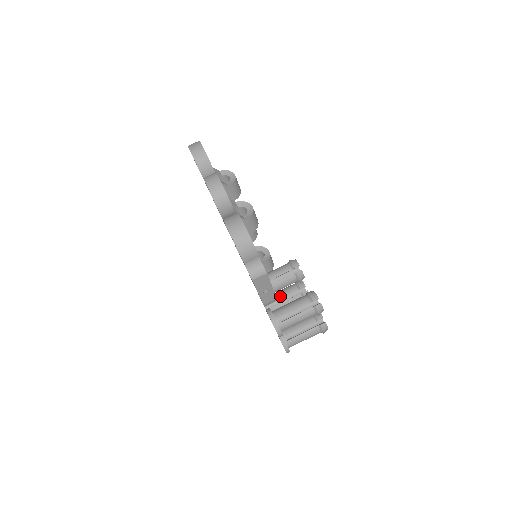
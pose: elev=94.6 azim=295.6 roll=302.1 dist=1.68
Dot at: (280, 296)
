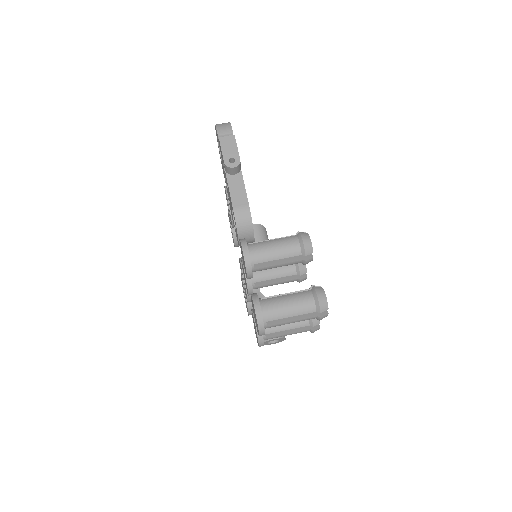
Dot at: occluded
